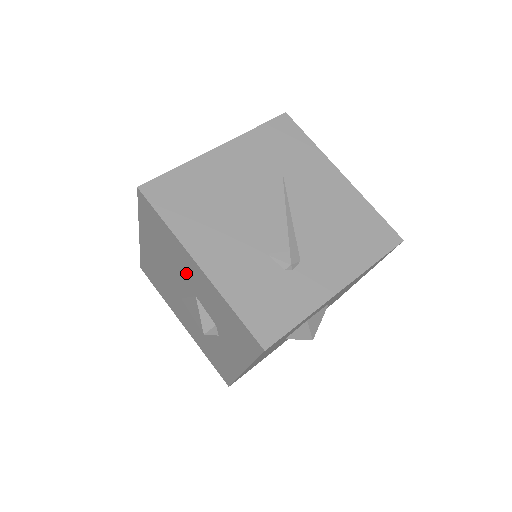
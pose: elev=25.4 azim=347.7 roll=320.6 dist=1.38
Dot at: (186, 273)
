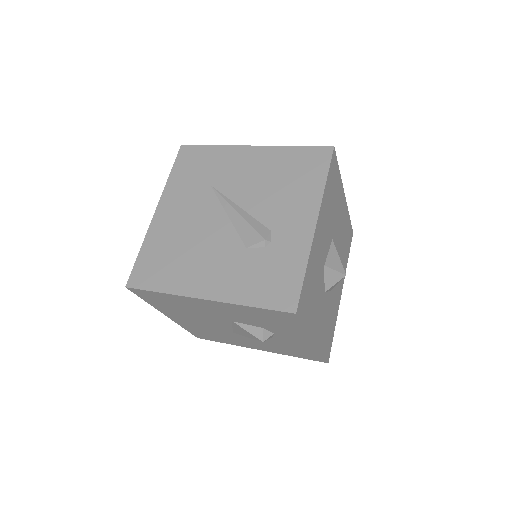
Dot at: (209, 312)
